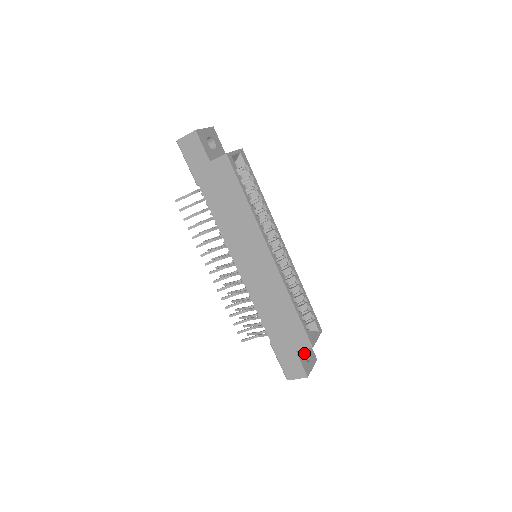
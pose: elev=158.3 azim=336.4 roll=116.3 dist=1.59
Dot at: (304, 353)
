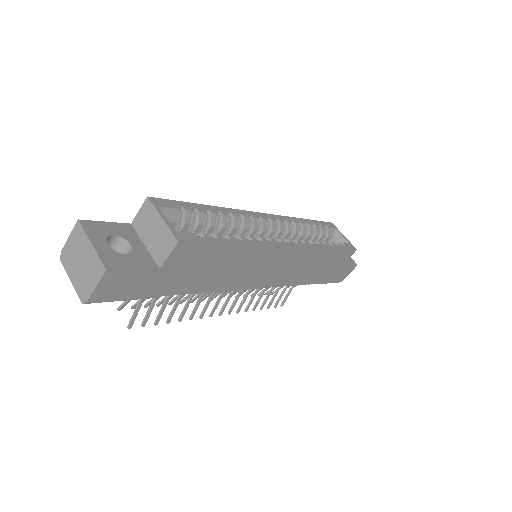
Dot at: occluded
